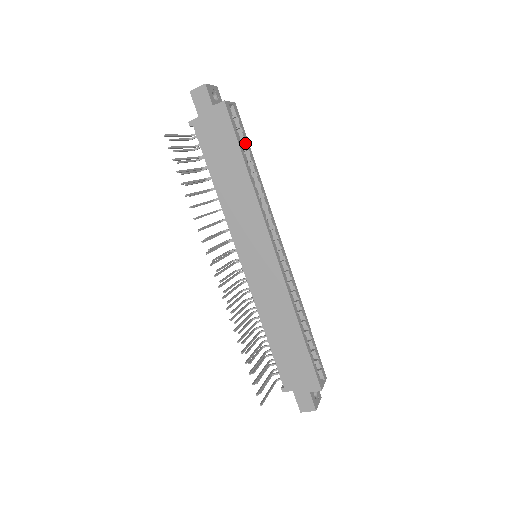
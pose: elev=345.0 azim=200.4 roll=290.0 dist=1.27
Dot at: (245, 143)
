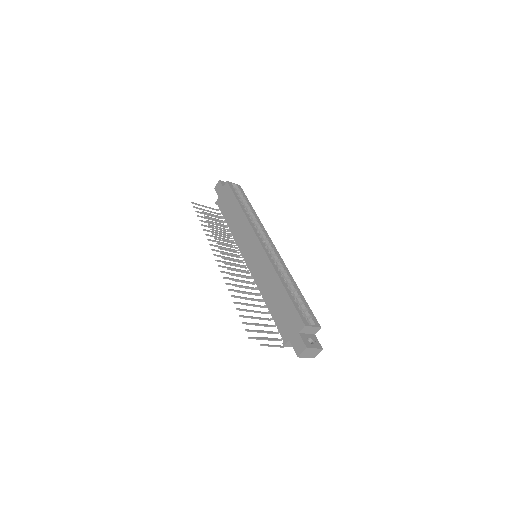
Dot at: (244, 199)
